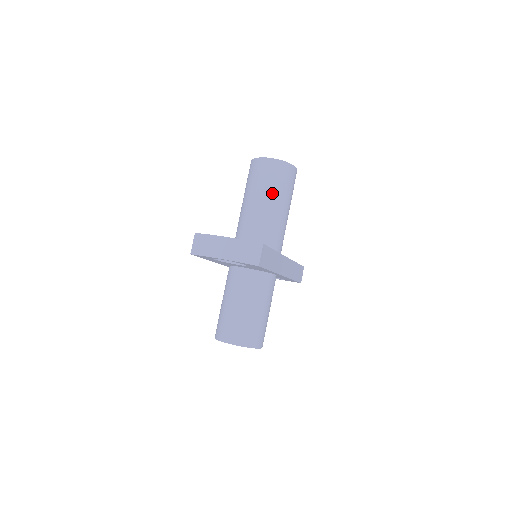
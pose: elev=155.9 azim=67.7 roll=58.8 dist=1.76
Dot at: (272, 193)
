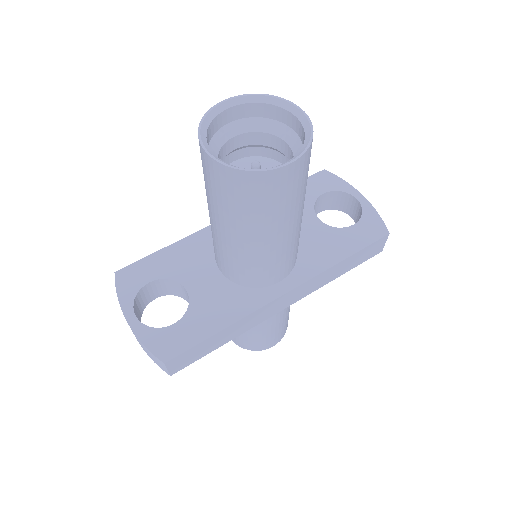
Dot at: (230, 220)
